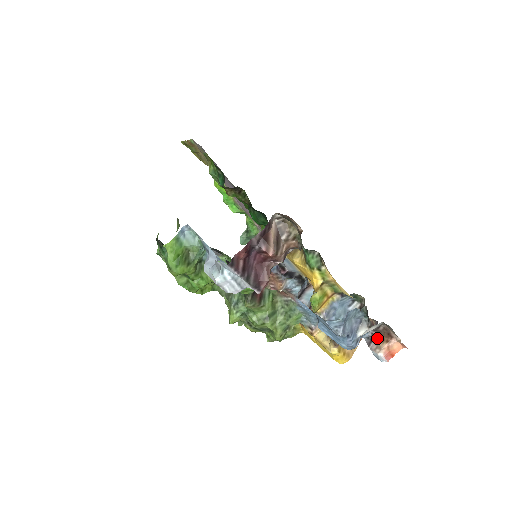
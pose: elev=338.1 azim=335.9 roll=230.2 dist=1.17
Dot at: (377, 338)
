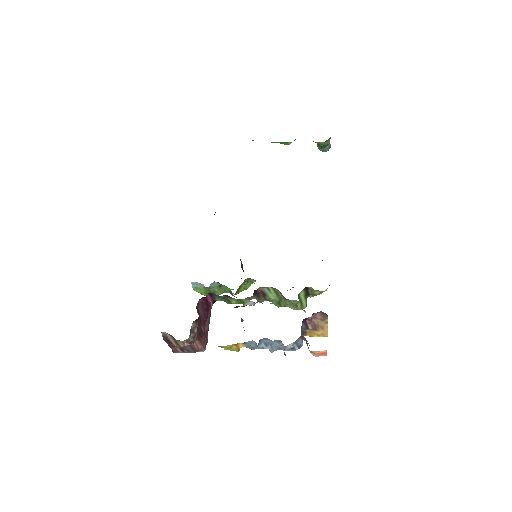
Dot at: occluded
